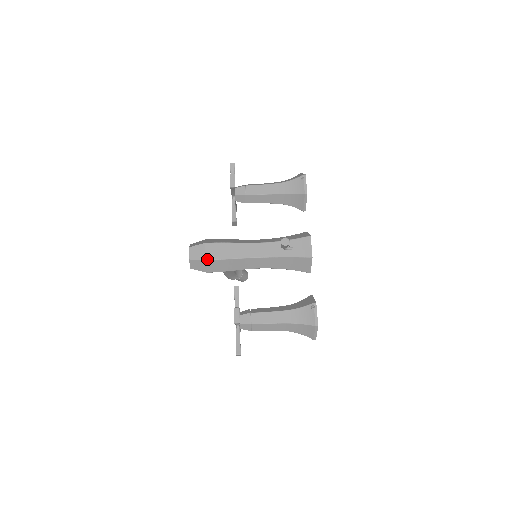
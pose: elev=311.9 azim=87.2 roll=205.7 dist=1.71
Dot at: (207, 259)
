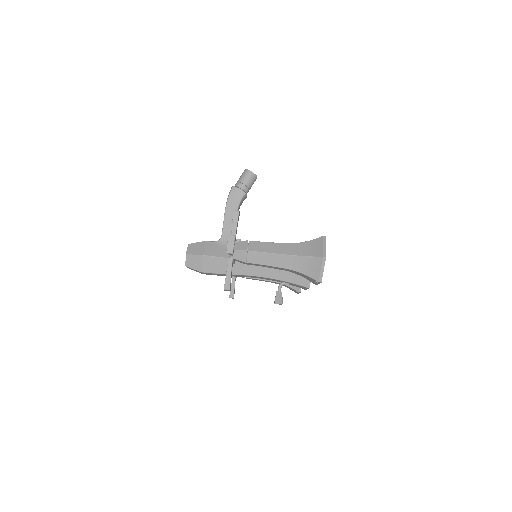
Dot at: occluded
